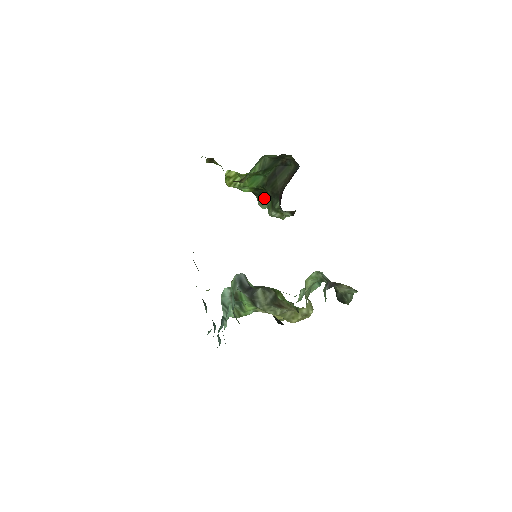
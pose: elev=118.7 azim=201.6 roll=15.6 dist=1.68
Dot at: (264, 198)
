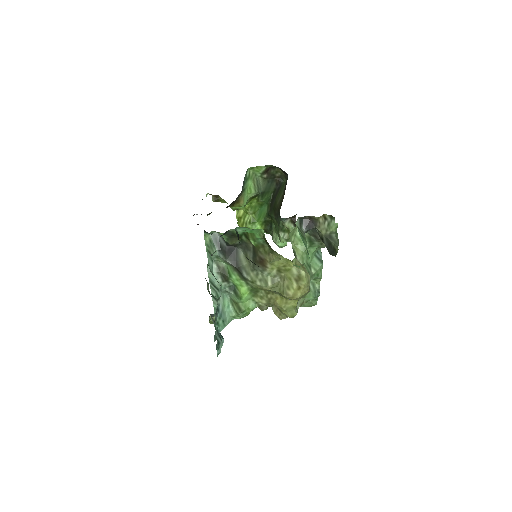
Dot at: (275, 230)
